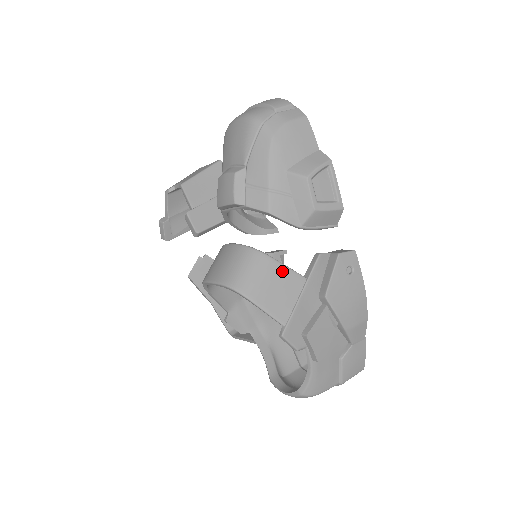
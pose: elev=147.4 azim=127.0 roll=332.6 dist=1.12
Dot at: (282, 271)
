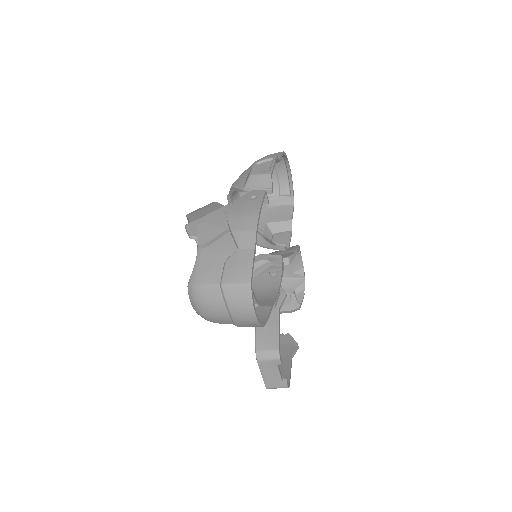
Dot at: (215, 205)
